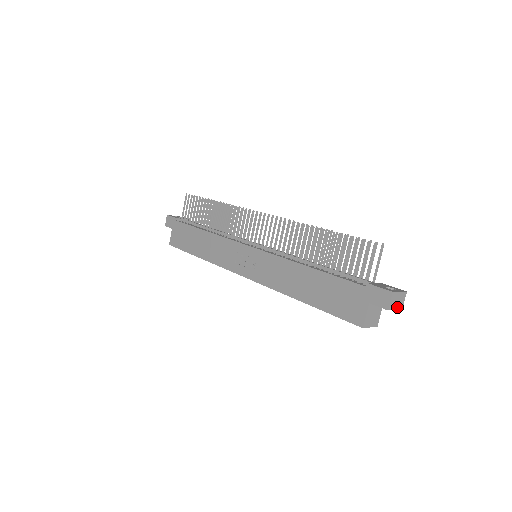
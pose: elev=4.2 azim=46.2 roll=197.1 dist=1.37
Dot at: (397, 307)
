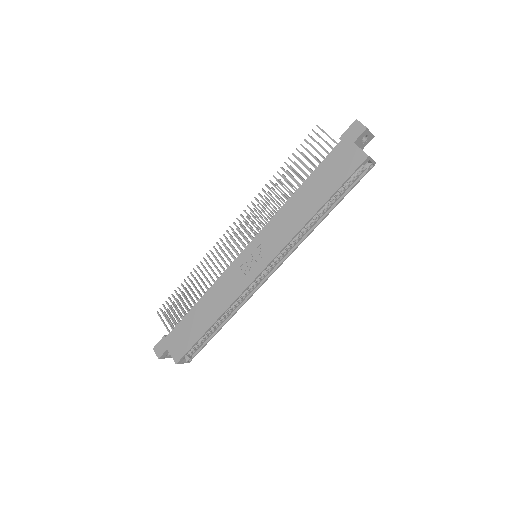
Dot at: (370, 132)
